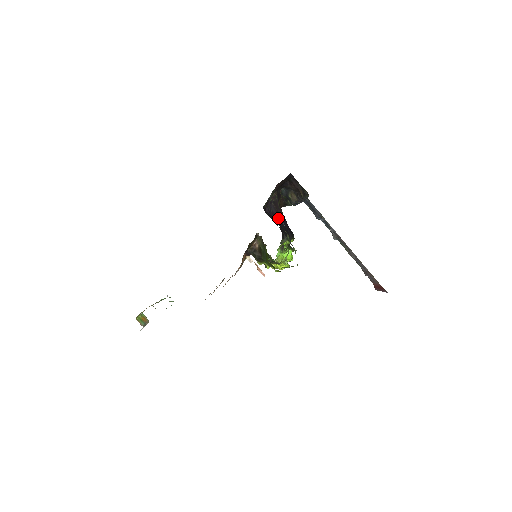
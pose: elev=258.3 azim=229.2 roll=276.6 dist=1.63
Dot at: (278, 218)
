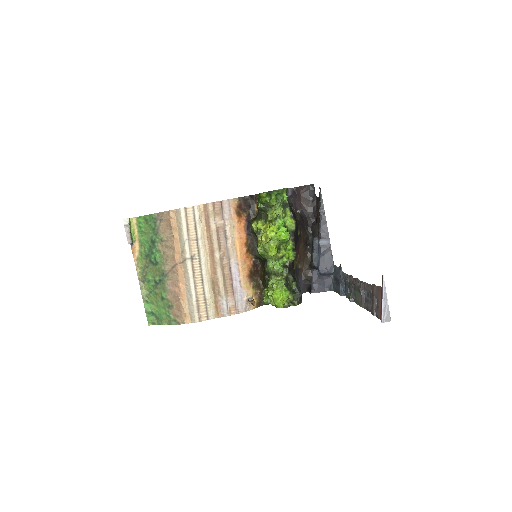
Dot at: occluded
